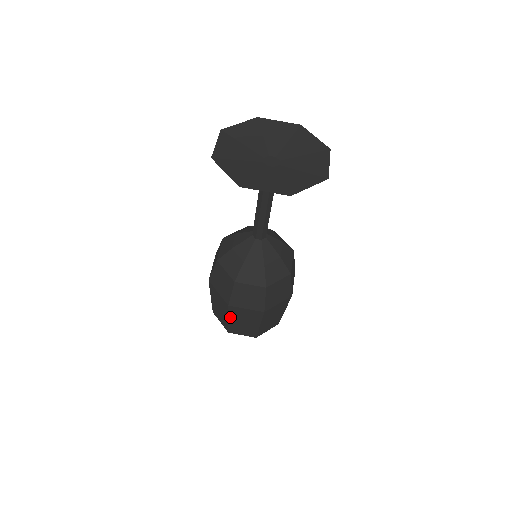
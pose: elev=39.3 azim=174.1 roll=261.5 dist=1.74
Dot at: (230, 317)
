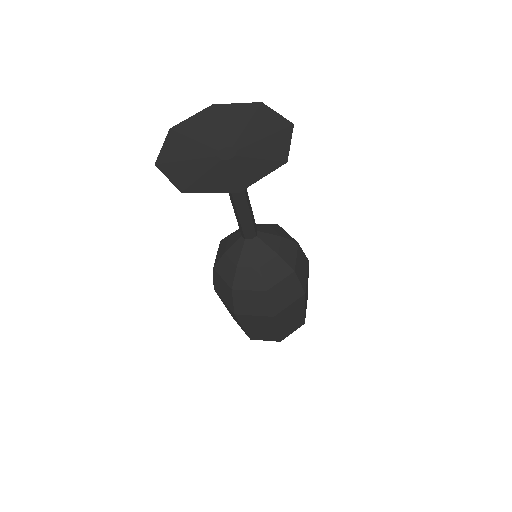
Dot at: occluded
